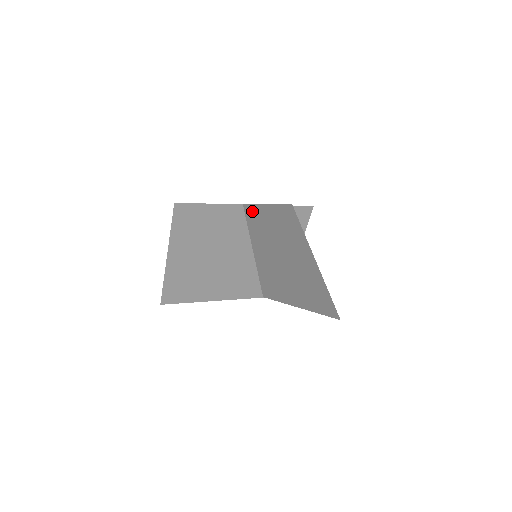
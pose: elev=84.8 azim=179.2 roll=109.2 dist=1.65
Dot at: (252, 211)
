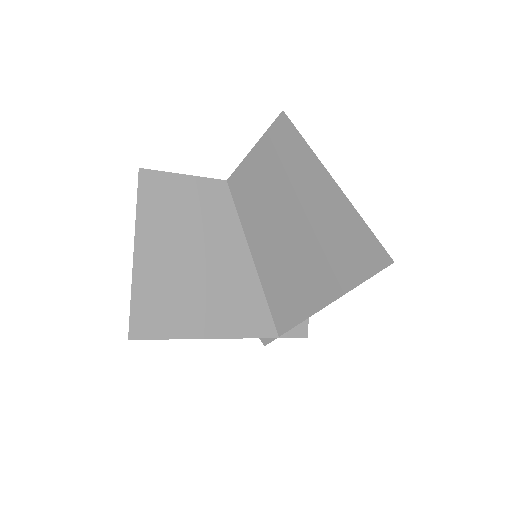
Dot at: (239, 179)
